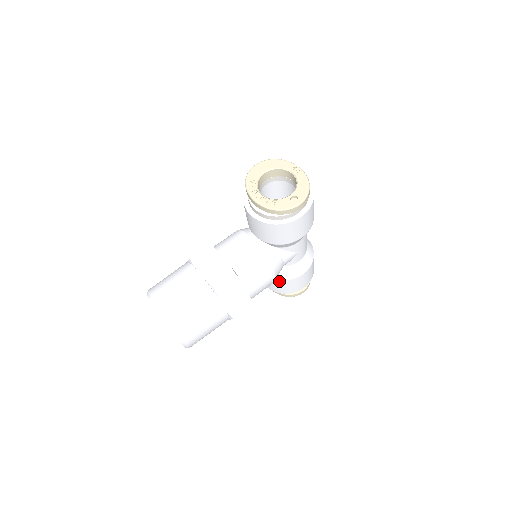
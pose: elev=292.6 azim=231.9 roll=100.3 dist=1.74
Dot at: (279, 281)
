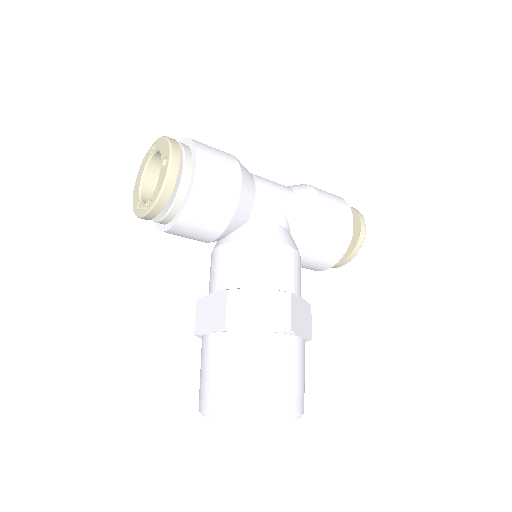
Dot at: (315, 247)
